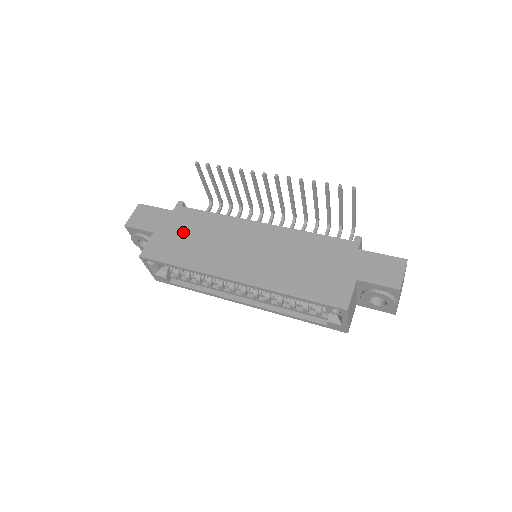
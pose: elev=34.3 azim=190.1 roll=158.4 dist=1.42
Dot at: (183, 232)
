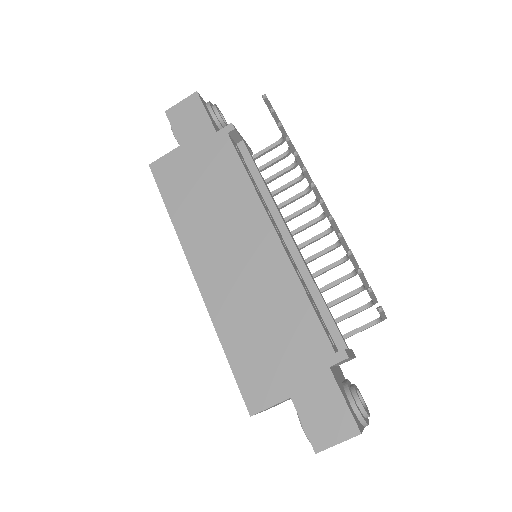
Dot at: (202, 172)
